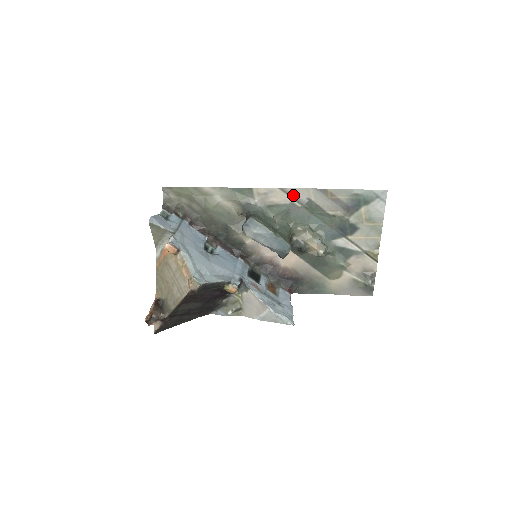
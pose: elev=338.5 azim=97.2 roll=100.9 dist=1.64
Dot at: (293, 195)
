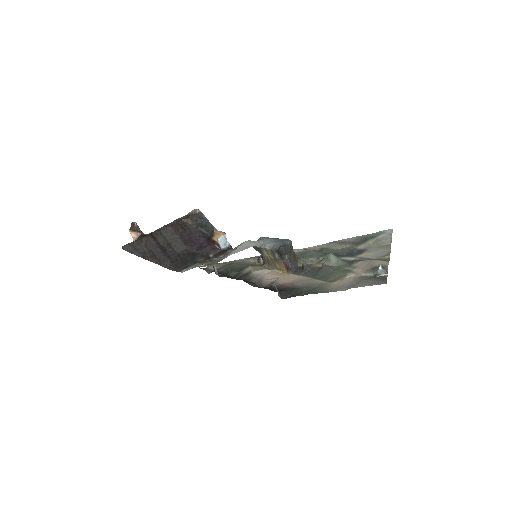
Dot at: occluded
